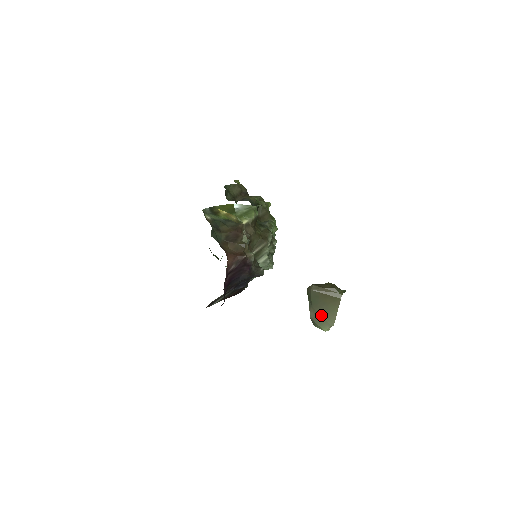
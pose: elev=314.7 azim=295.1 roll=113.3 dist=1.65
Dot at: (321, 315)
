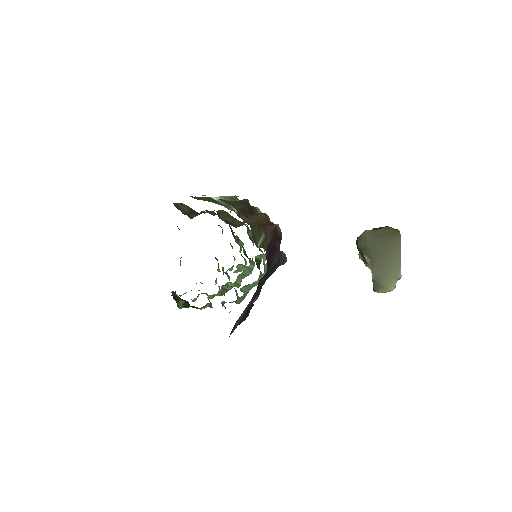
Dot at: (384, 268)
